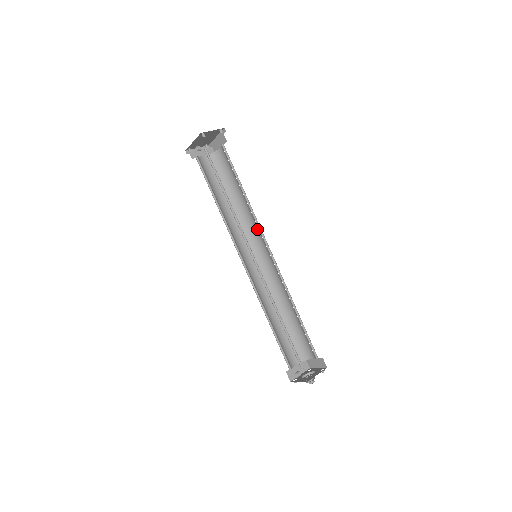
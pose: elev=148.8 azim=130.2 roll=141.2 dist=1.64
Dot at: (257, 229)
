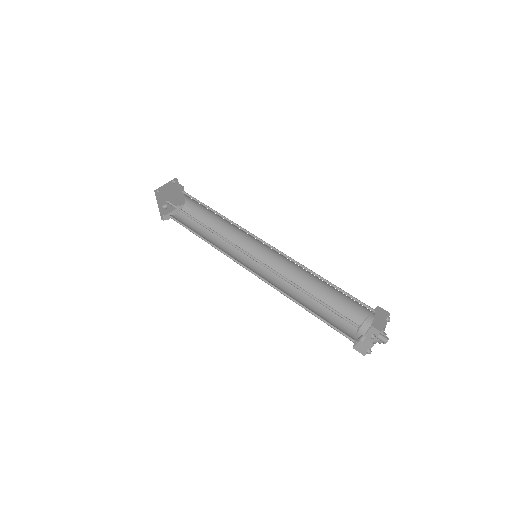
Dot at: (246, 235)
